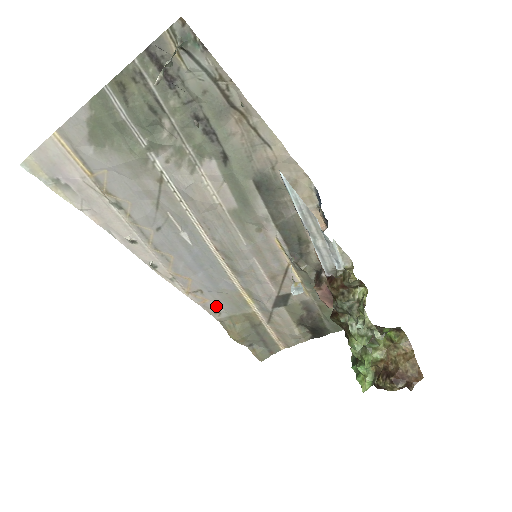
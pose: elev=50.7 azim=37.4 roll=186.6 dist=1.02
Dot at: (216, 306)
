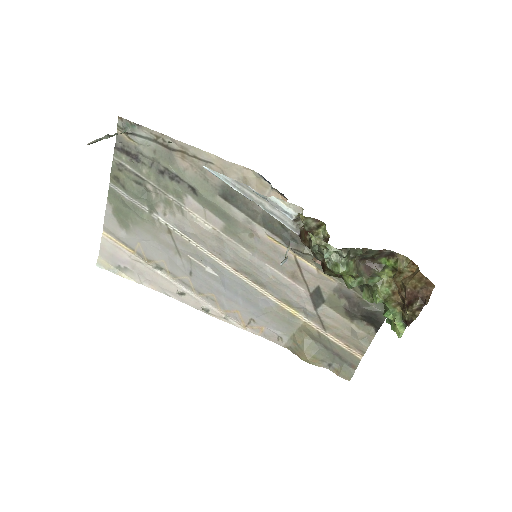
Dot at: (273, 331)
